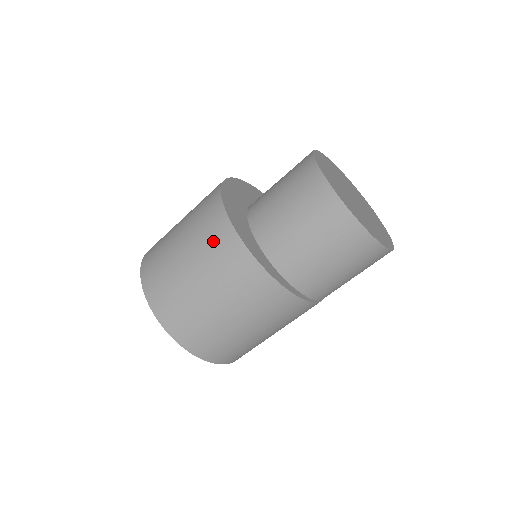
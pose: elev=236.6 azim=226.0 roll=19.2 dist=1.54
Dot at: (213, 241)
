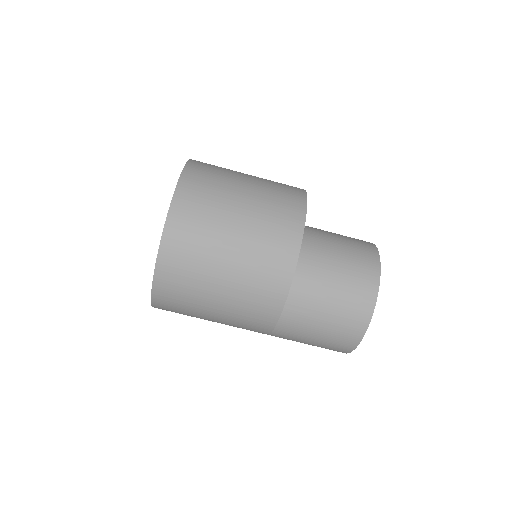
Dot at: (281, 206)
